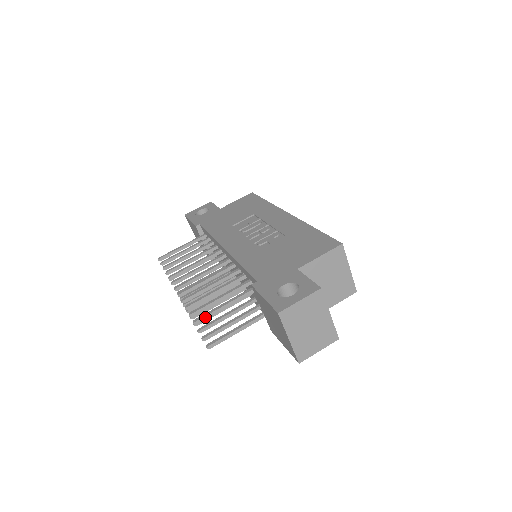
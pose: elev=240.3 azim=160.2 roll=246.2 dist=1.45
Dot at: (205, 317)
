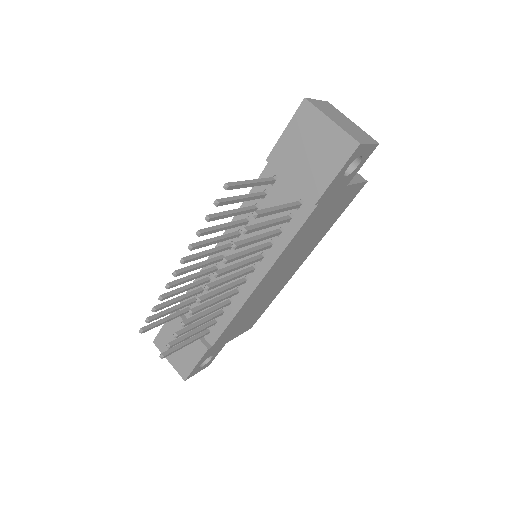
Dot at: (234, 183)
